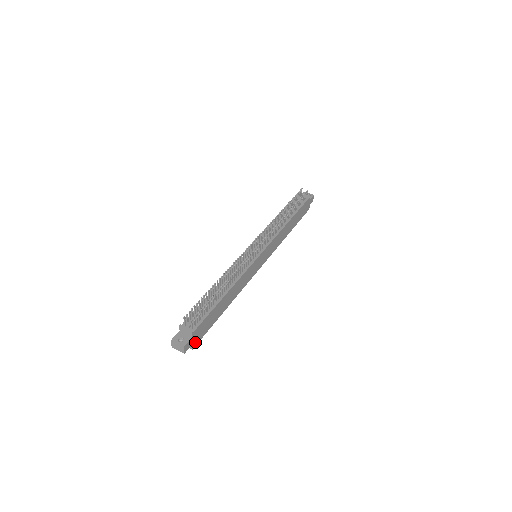
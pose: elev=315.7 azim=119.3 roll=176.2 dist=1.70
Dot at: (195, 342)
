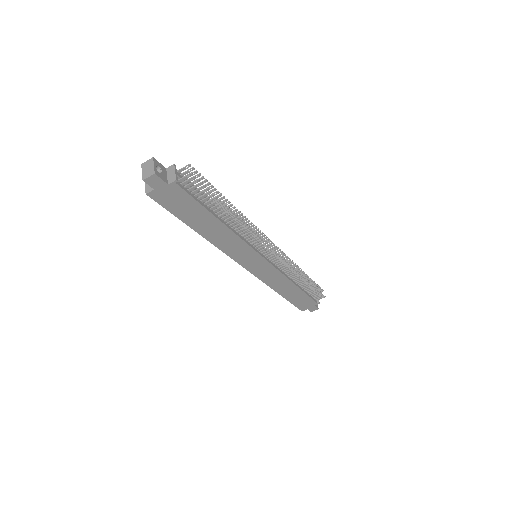
Dot at: (157, 195)
